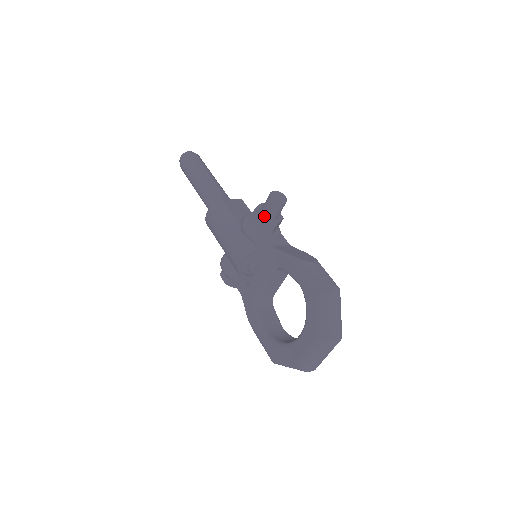
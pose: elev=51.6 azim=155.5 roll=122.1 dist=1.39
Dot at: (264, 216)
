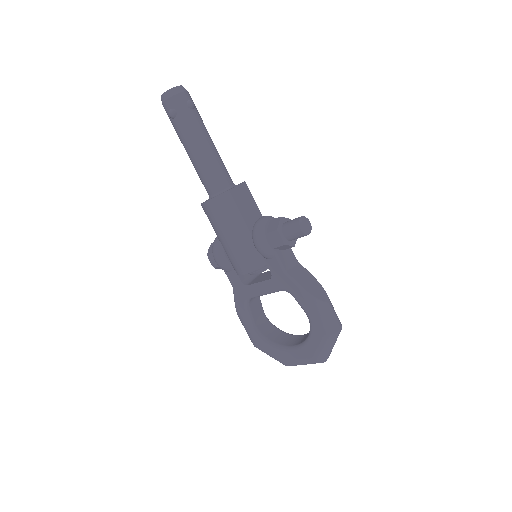
Dot at: (285, 241)
